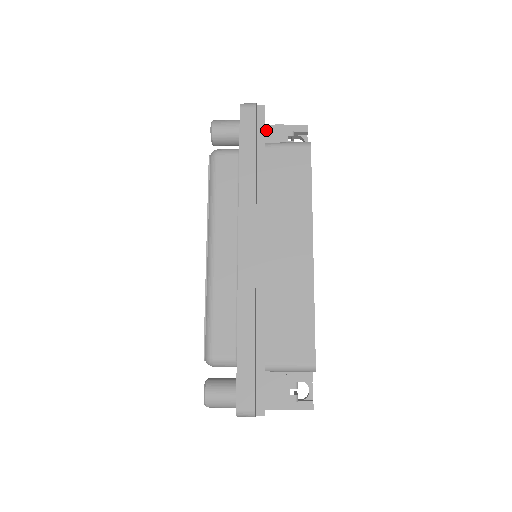
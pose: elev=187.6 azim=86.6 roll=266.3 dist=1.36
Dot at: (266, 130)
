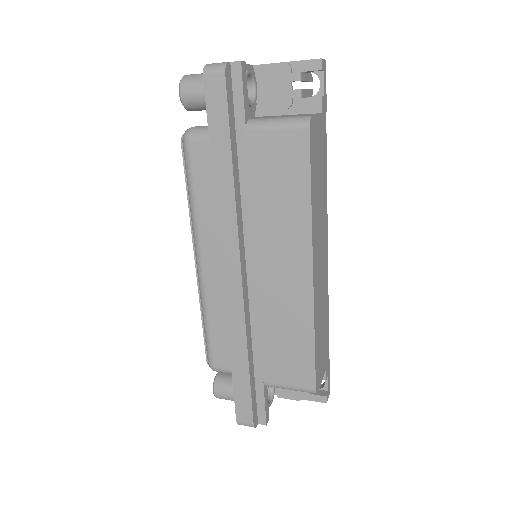
Dot at: (261, 74)
